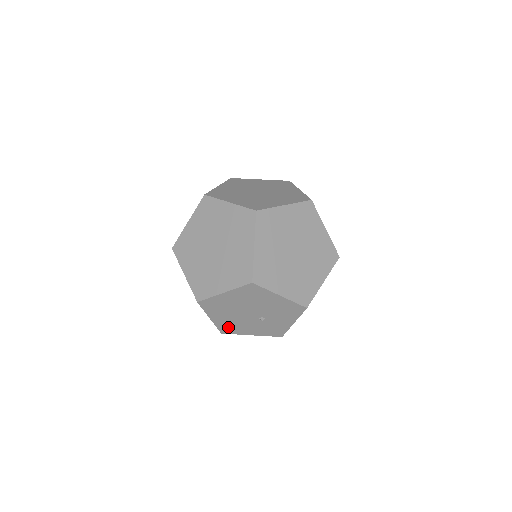
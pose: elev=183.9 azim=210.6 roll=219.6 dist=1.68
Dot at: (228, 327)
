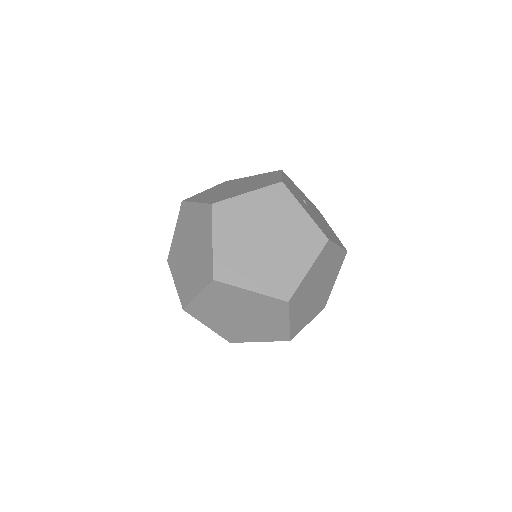
Dot at: occluded
